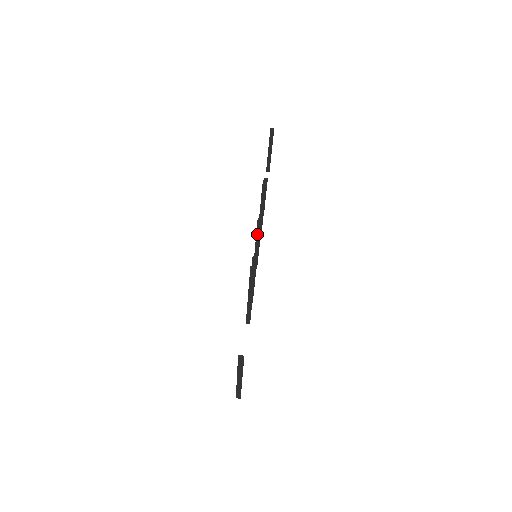
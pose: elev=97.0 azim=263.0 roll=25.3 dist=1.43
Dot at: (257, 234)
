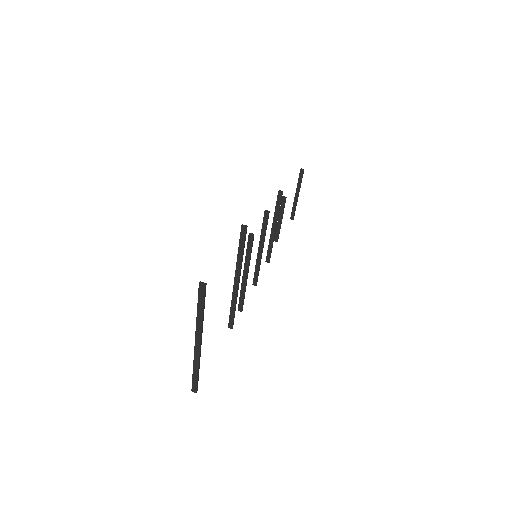
Dot at: (262, 232)
